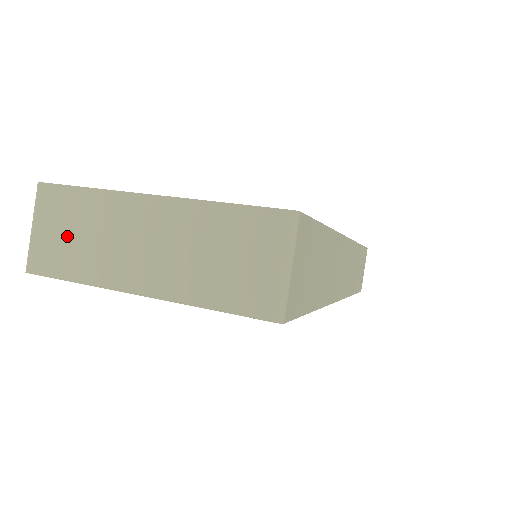
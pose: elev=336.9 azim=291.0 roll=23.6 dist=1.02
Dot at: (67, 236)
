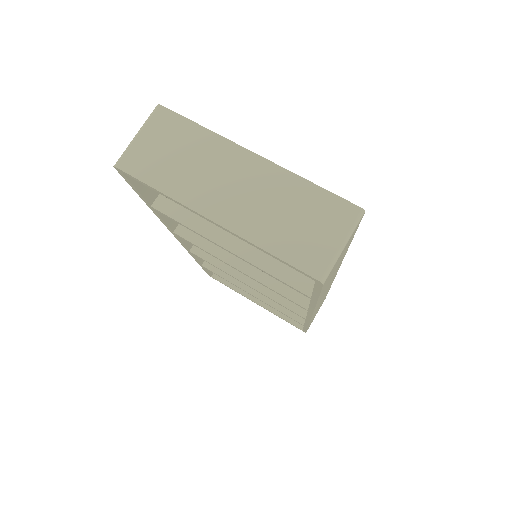
Dot at: (167, 154)
